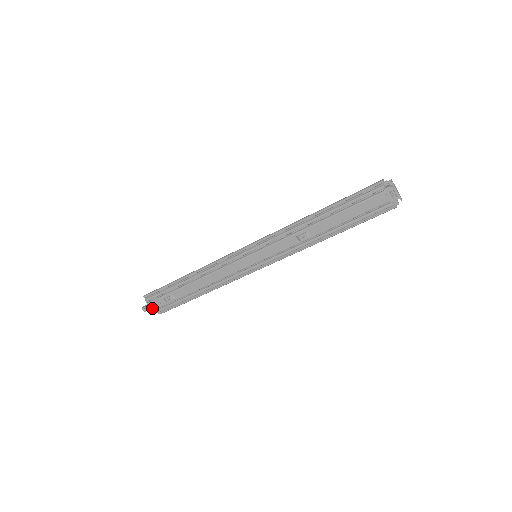
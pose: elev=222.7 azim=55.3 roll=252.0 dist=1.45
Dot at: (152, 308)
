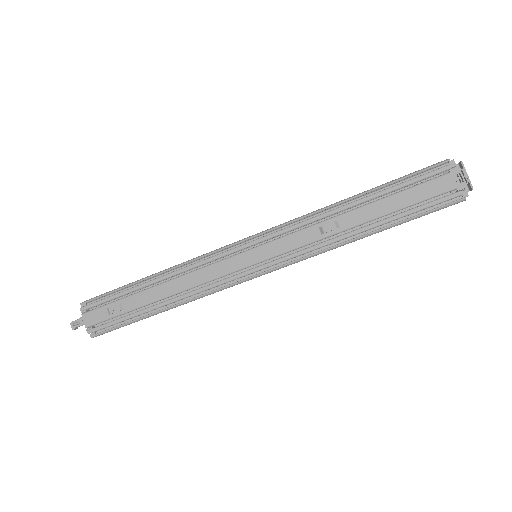
Dot at: (85, 323)
